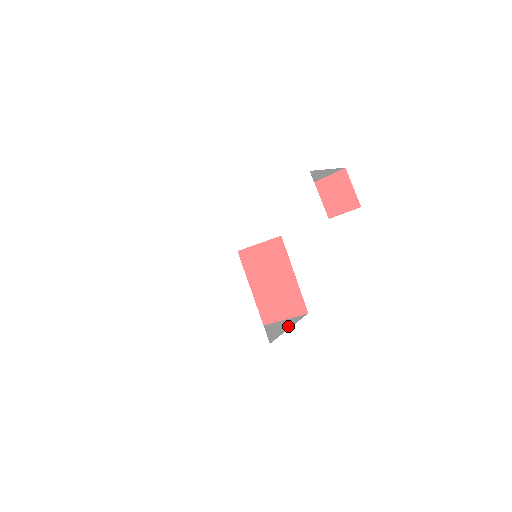
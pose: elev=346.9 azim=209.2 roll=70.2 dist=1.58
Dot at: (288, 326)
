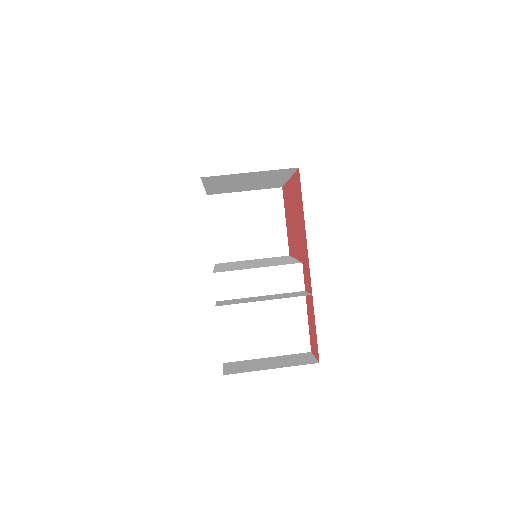
Dot at: (257, 254)
